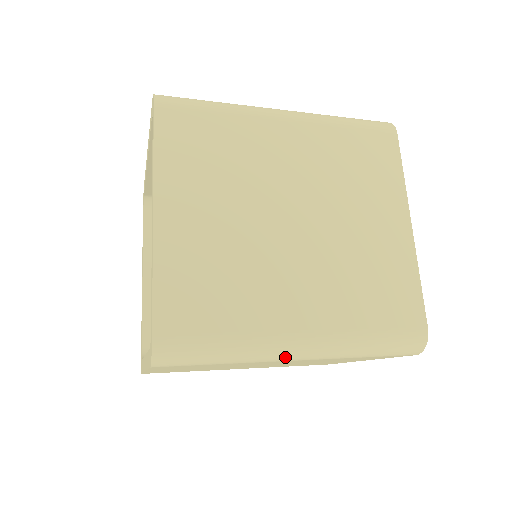
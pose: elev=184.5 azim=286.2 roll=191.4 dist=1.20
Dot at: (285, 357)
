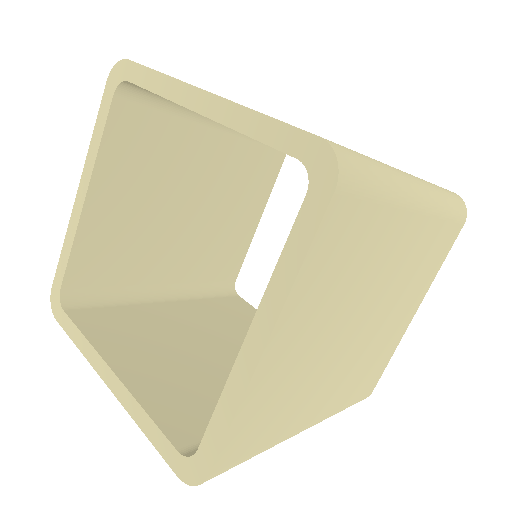
Dot at: (415, 196)
